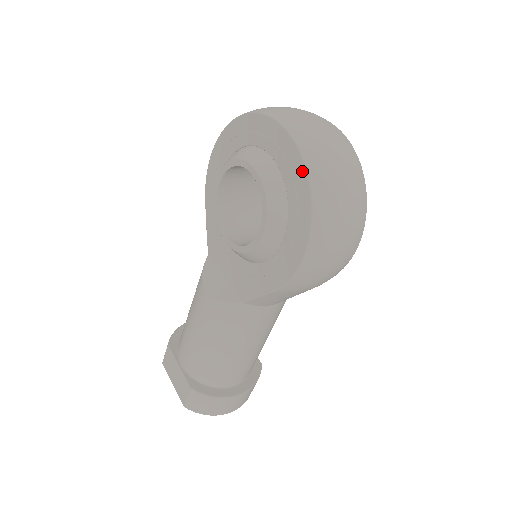
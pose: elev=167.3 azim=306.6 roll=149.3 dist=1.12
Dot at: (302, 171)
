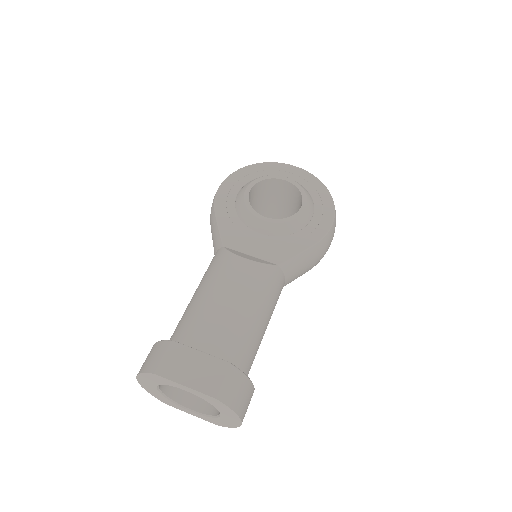
Dot at: (318, 182)
